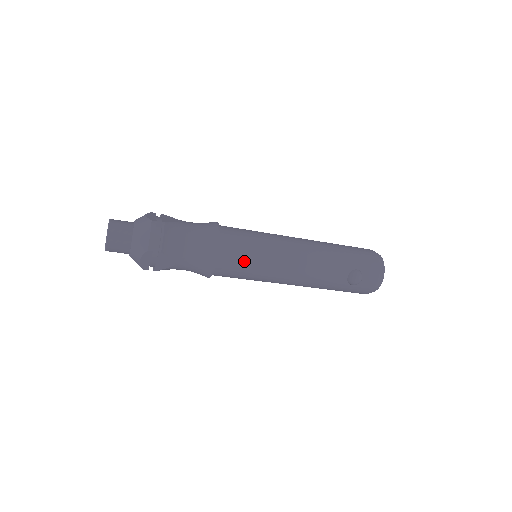
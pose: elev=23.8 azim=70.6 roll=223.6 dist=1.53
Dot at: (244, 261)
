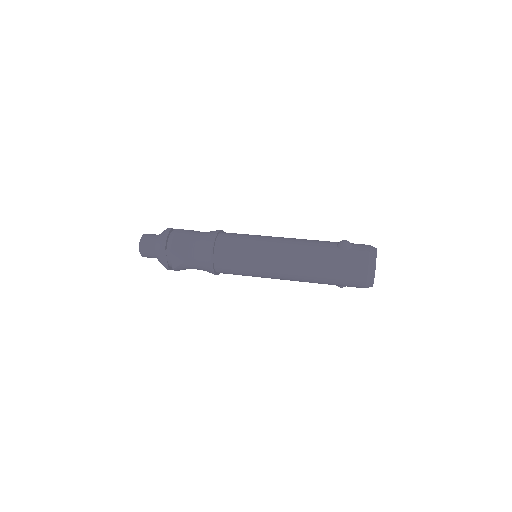
Dot at: occluded
